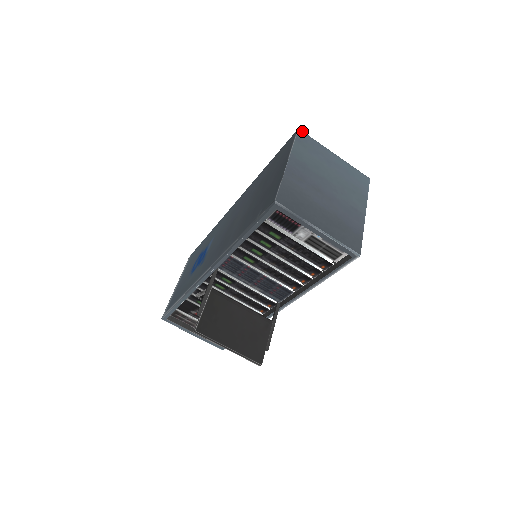
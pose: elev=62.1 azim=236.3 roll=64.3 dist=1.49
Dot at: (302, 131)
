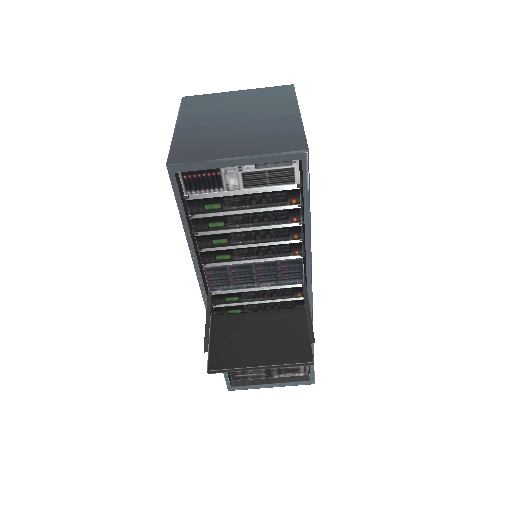
Dot at: (187, 96)
